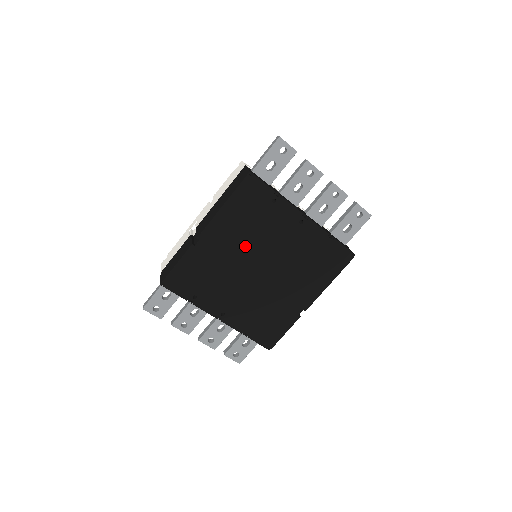
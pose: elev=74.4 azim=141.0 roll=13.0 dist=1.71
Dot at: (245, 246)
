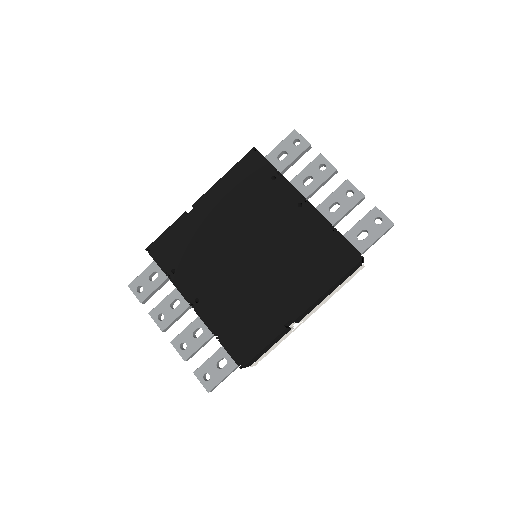
Dot at: (236, 222)
